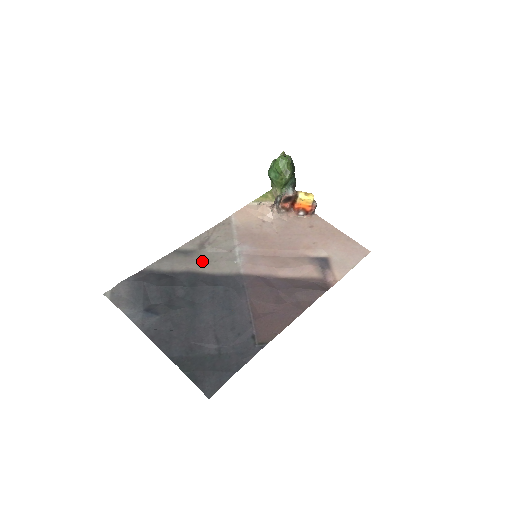
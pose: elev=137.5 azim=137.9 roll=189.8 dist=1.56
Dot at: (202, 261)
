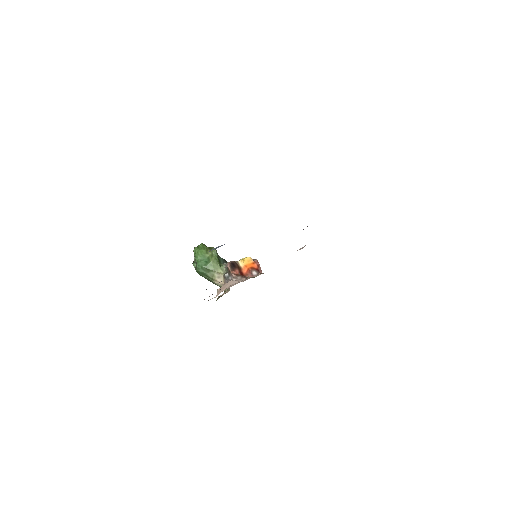
Dot at: occluded
